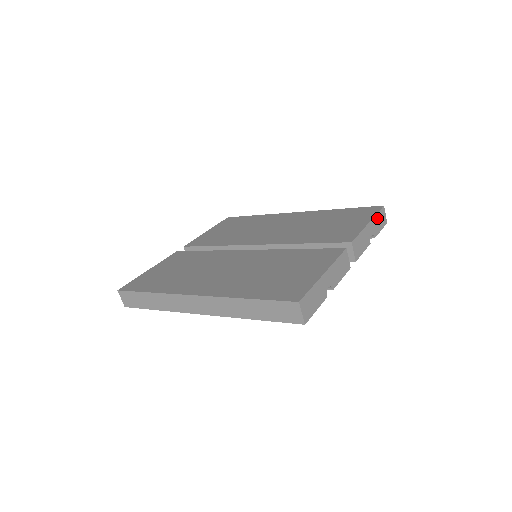
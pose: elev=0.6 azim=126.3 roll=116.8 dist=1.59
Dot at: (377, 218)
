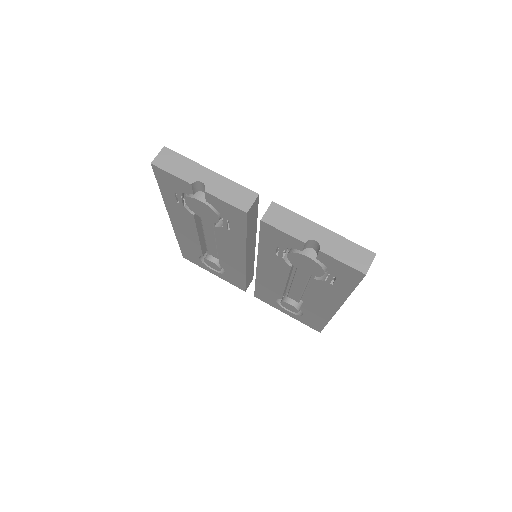
Dot at: (346, 244)
